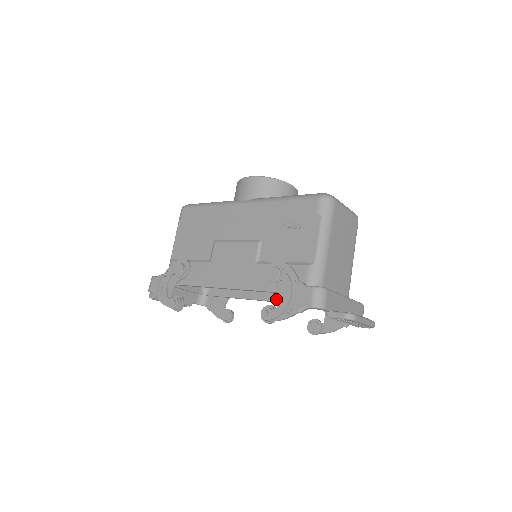
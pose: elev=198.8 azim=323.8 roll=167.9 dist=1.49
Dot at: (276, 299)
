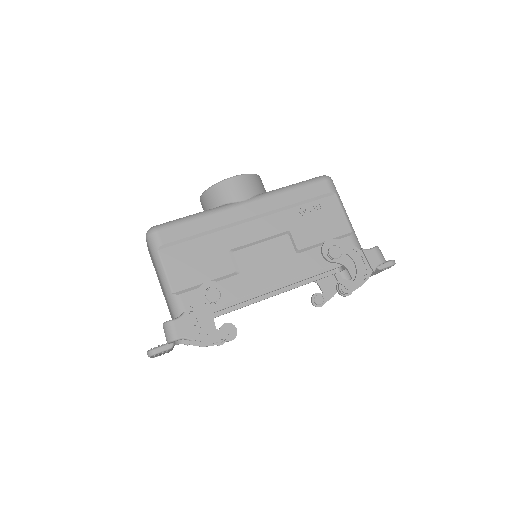
Dot at: (275, 293)
